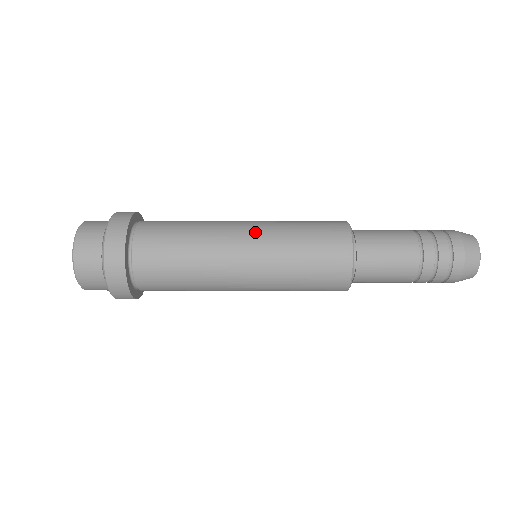
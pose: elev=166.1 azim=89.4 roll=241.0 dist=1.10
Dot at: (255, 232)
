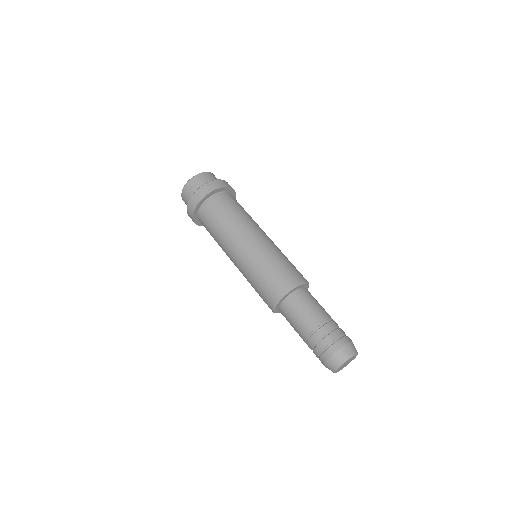
Dot at: (261, 241)
